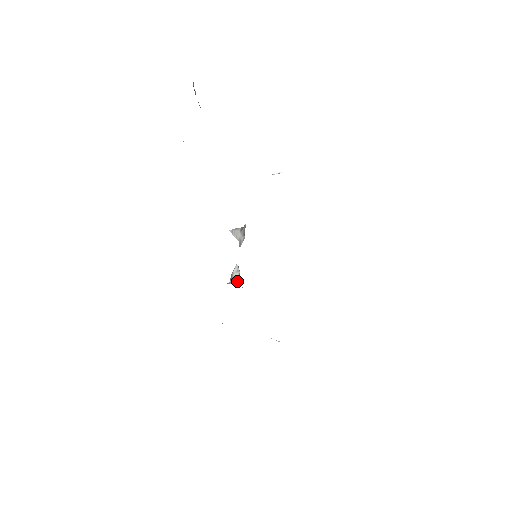
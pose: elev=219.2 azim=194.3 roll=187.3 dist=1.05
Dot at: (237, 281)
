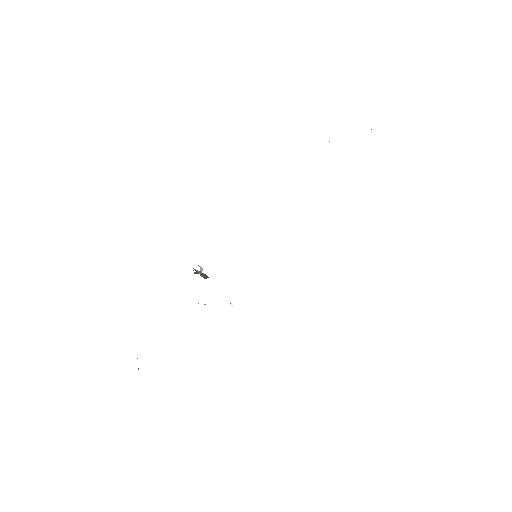
Dot at: (200, 269)
